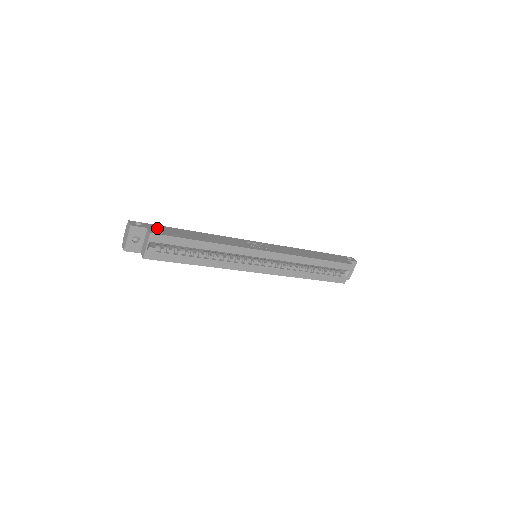
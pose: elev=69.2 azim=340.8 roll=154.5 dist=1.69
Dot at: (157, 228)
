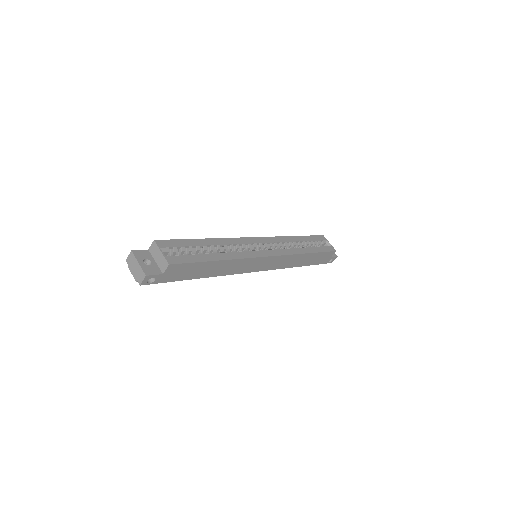
Dot at: occluded
